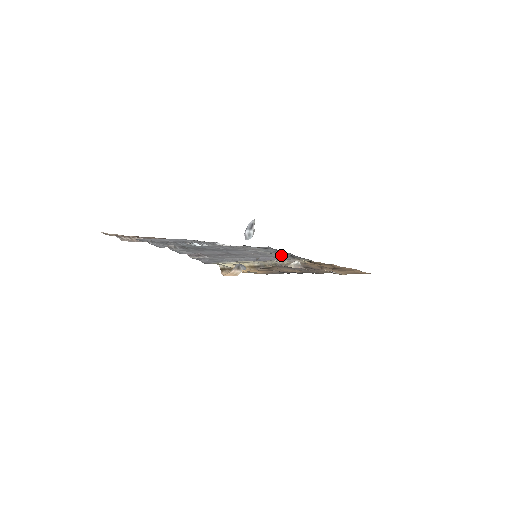
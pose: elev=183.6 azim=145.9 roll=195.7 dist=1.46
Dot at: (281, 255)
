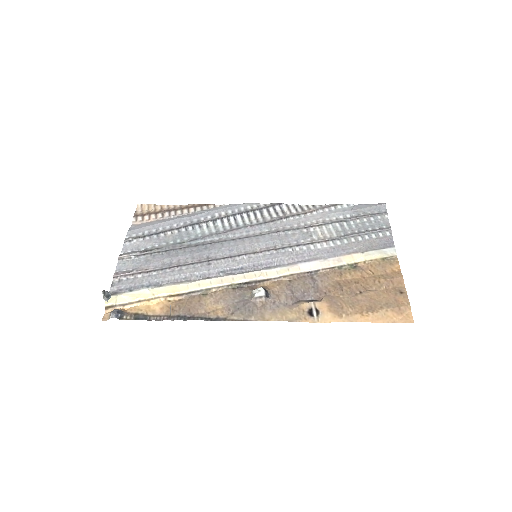
Dot at: (341, 241)
